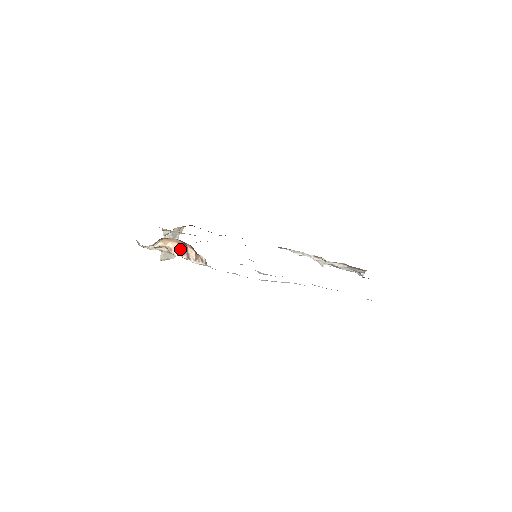
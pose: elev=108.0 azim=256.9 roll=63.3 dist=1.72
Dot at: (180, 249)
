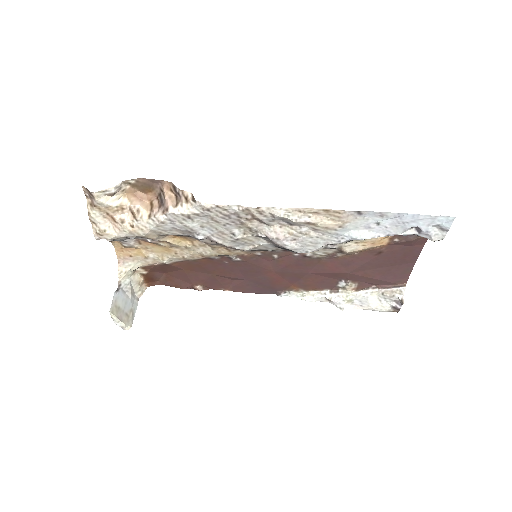
Dot at: (152, 207)
